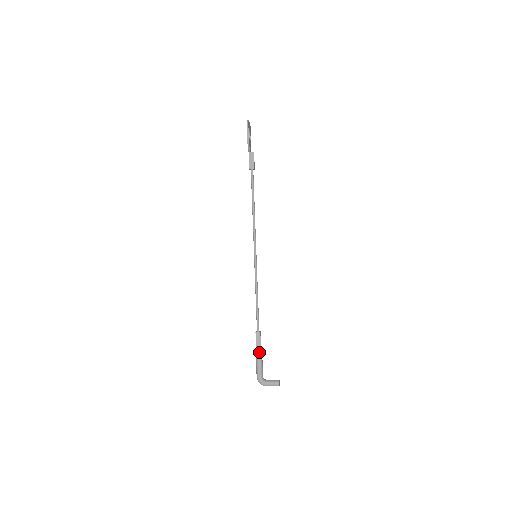
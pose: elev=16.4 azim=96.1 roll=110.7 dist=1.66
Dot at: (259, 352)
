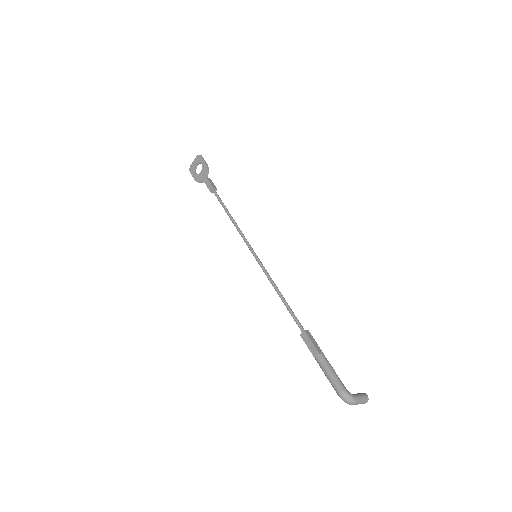
Dot at: (323, 353)
